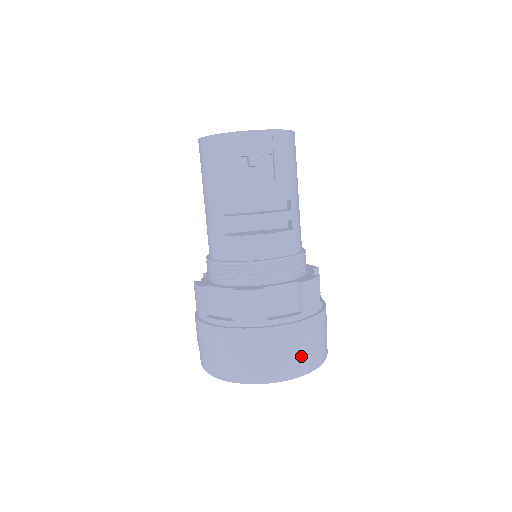
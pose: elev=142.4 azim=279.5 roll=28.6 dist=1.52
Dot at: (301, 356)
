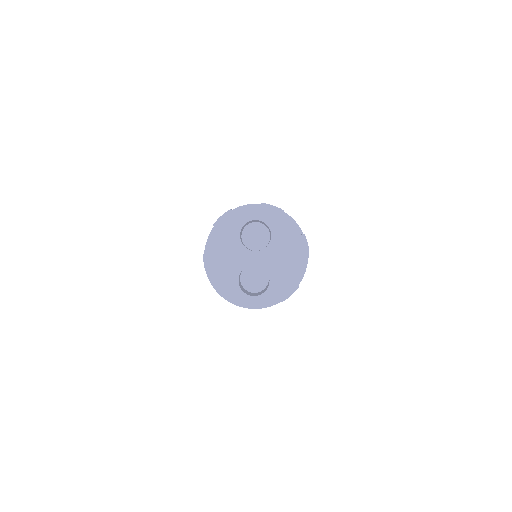
Dot at: occluded
